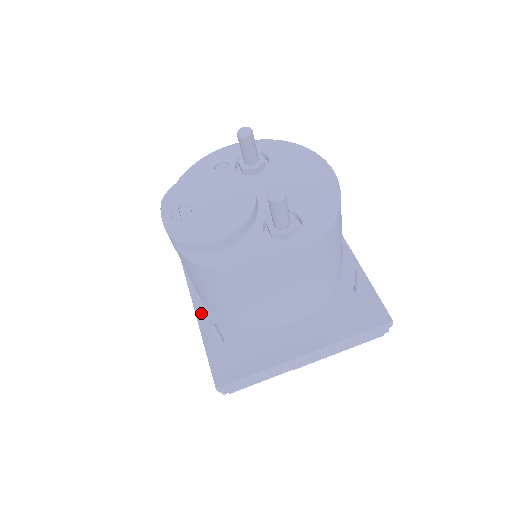
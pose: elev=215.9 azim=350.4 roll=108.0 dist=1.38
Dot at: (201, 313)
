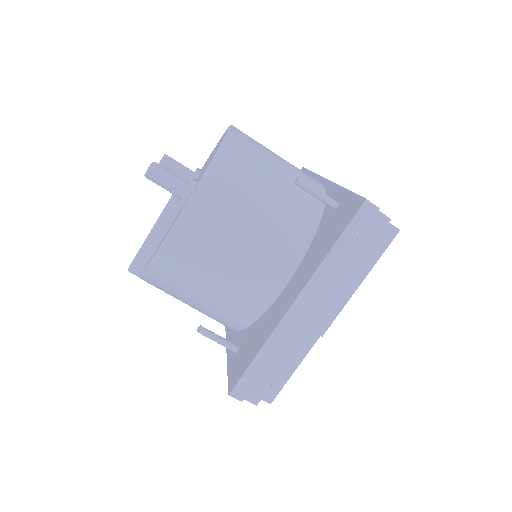
Dot at: (229, 339)
